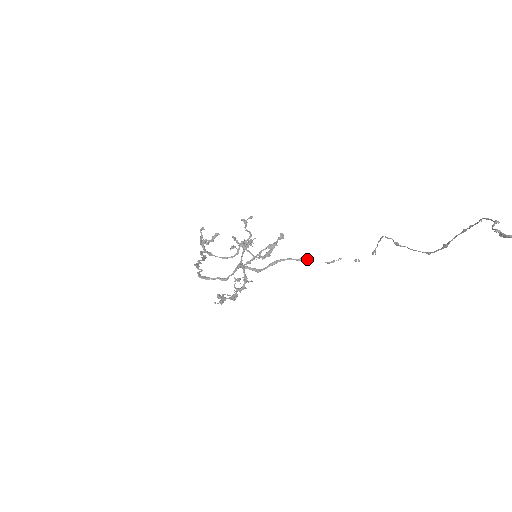
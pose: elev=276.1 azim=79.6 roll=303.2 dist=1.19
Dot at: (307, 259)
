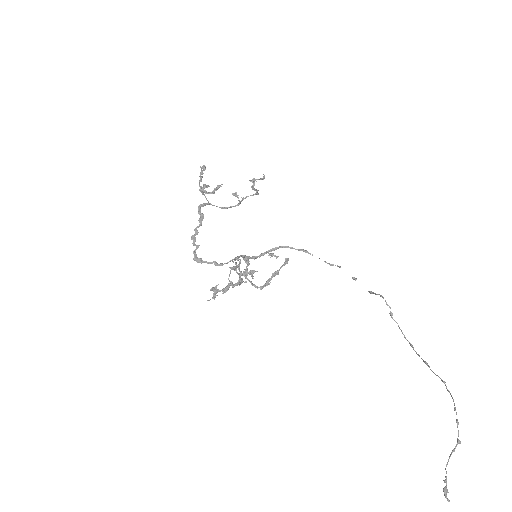
Dot at: (308, 252)
